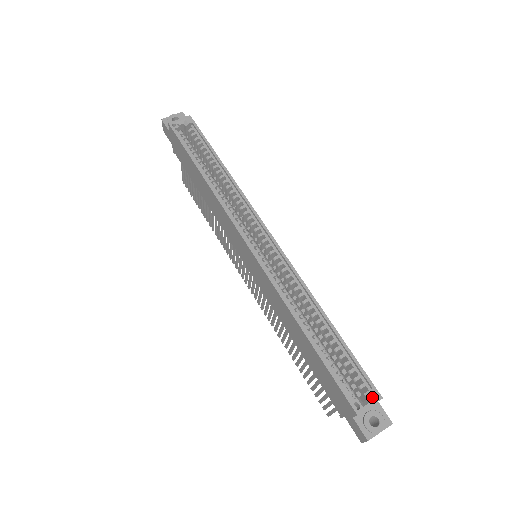
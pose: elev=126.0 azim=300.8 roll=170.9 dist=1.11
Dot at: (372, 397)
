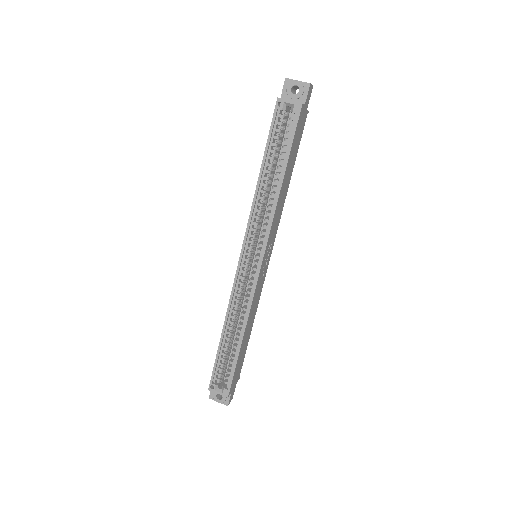
Dot at: (223, 392)
